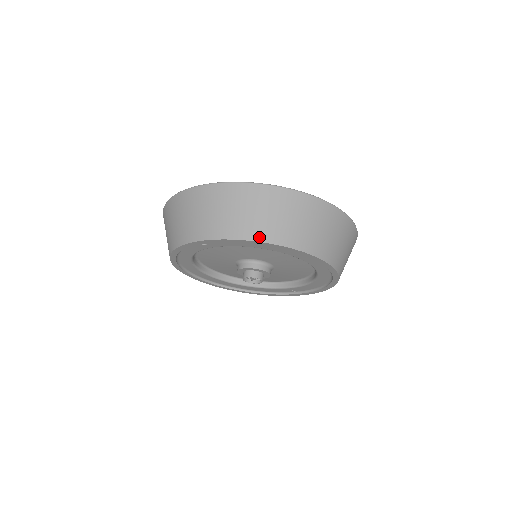
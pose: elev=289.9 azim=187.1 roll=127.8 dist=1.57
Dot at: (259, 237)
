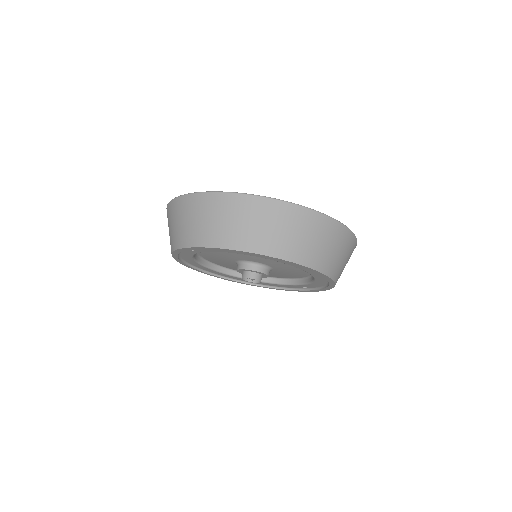
Dot at: (231, 245)
